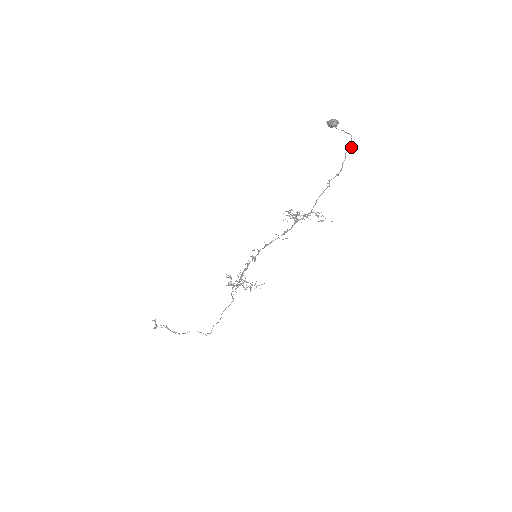
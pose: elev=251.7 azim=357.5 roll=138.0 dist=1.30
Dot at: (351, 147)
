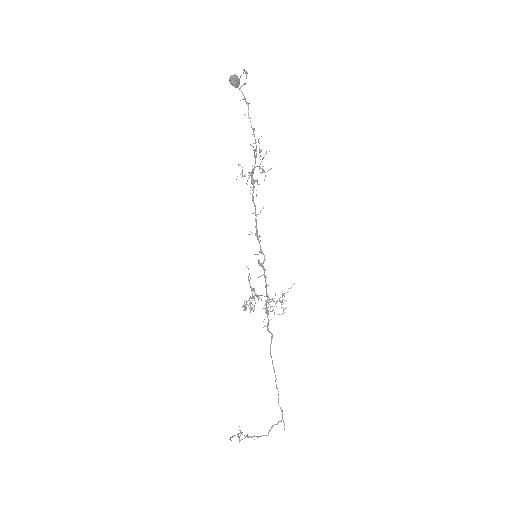
Dot at: (246, 75)
